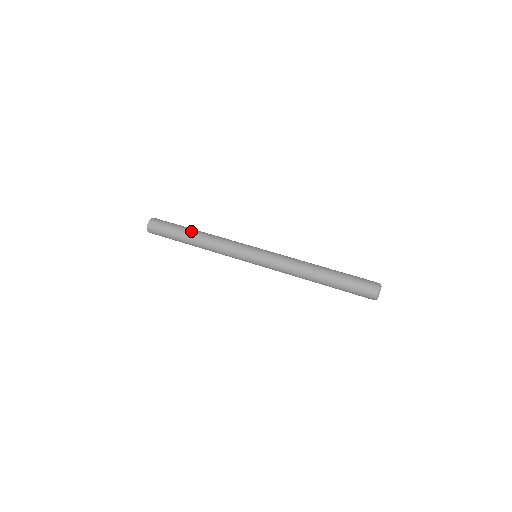
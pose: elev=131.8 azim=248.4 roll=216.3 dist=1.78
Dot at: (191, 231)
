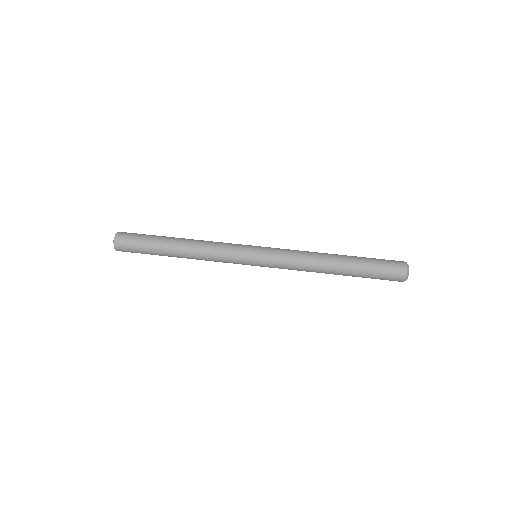
Dot at: (173, 237)
